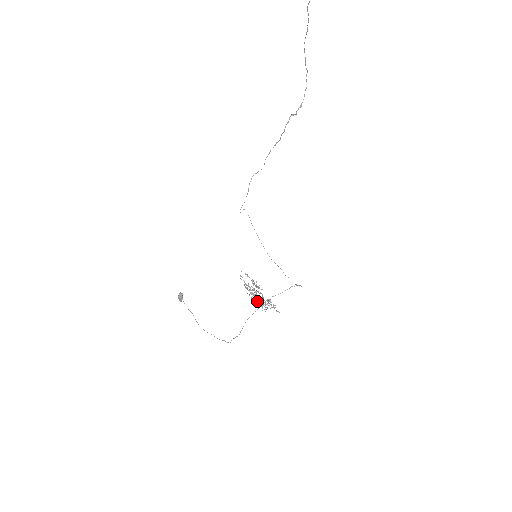
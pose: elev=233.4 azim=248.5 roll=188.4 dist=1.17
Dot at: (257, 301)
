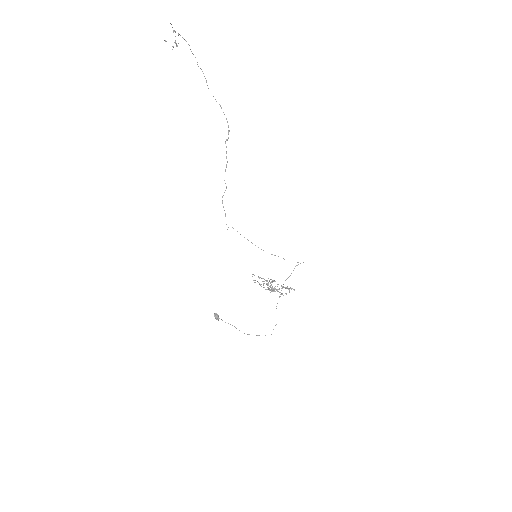
Dot at: (275, 289)
